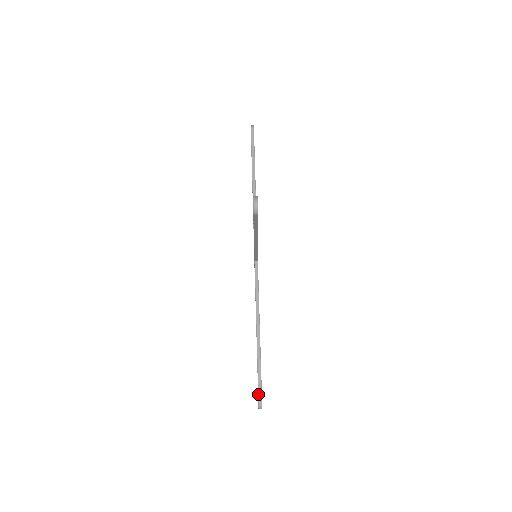
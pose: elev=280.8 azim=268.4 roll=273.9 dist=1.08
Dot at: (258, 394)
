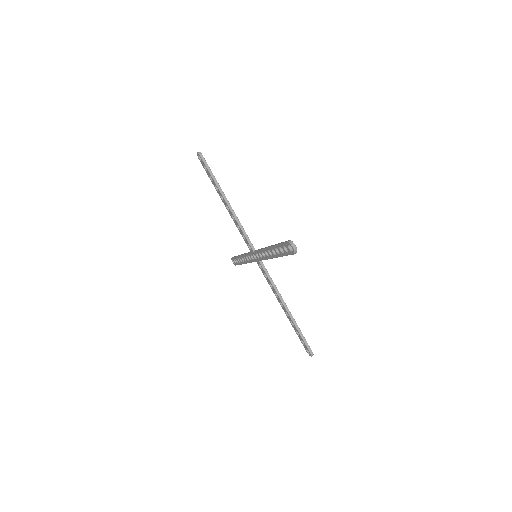
Dot at: (285, 242)
